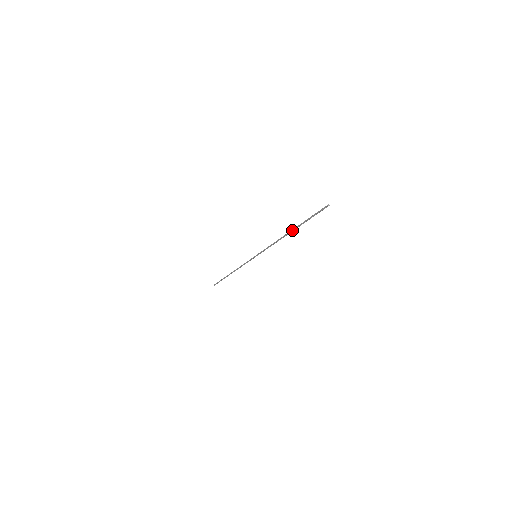
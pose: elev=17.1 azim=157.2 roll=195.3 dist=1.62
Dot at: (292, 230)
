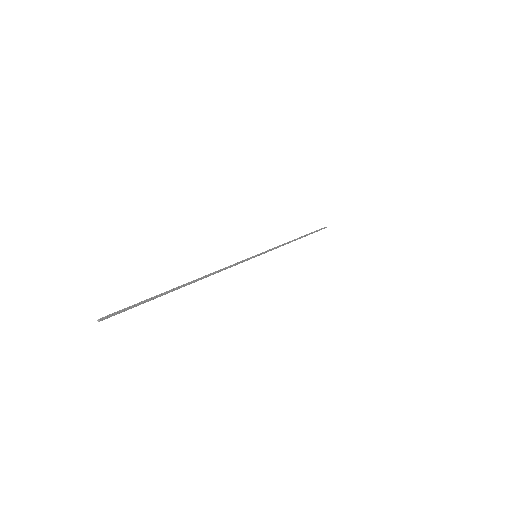
Dot at: occluded
